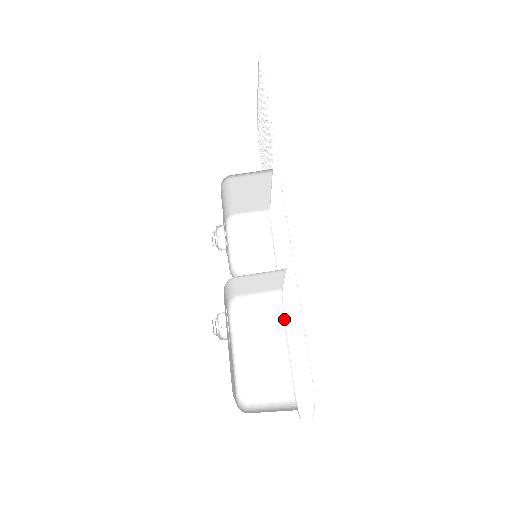
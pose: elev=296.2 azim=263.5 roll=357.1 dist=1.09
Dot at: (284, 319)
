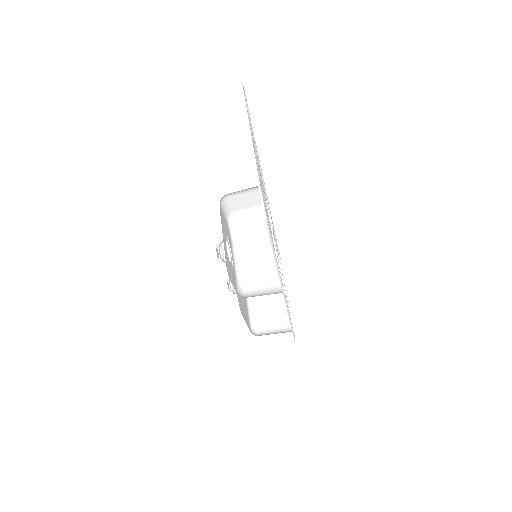
Dot at: occluded
